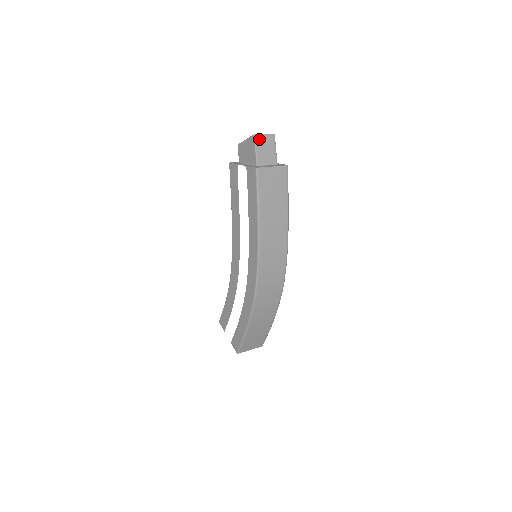
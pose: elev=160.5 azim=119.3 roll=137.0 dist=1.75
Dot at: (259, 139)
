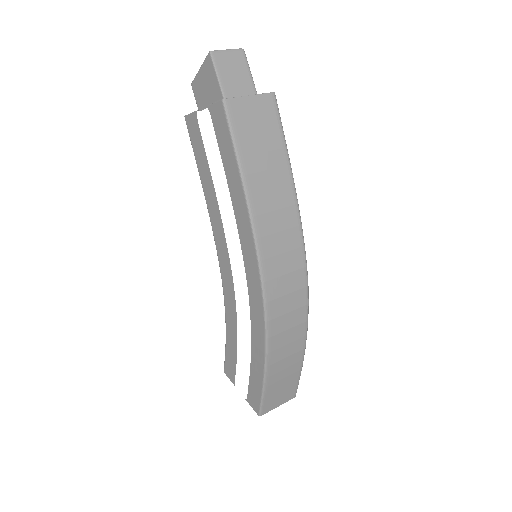
Dot at: (219, 58)
